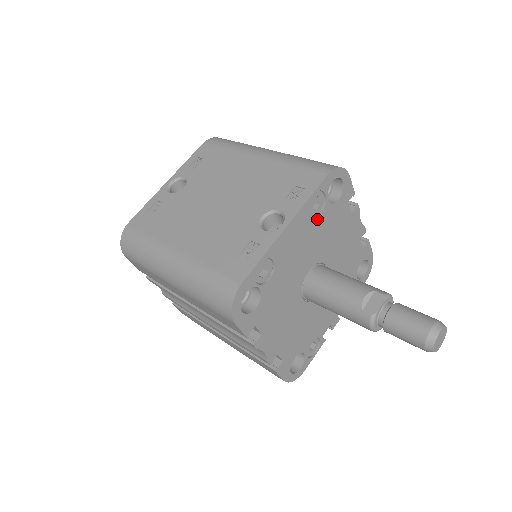
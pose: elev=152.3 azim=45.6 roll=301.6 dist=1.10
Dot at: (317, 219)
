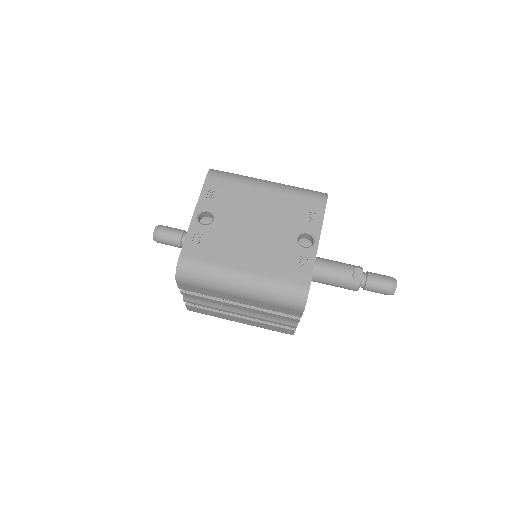
Dot at: occluded
